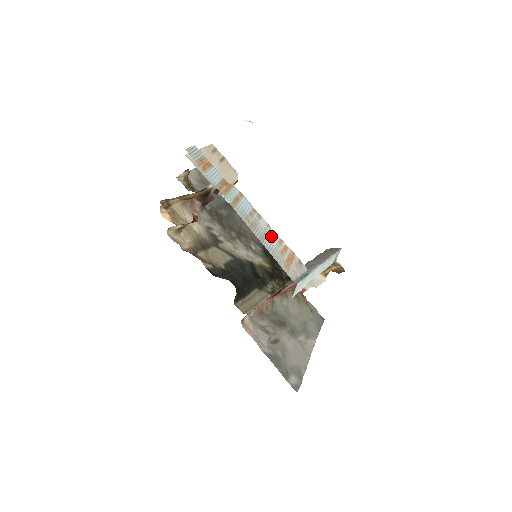
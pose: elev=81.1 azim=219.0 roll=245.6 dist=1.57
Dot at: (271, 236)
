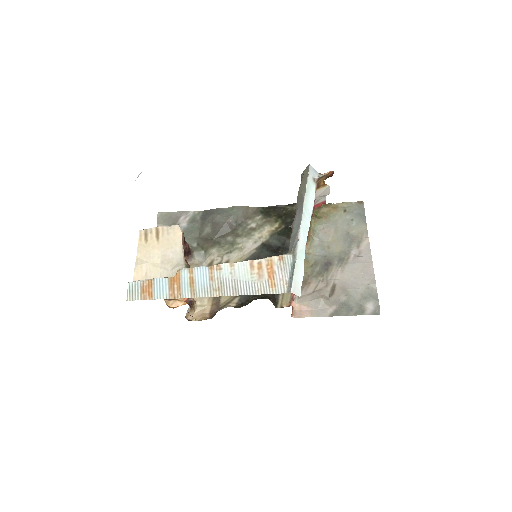
Dot at: (240, 273)
